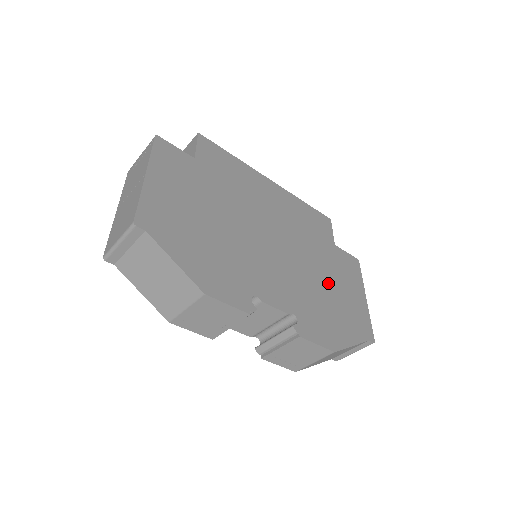
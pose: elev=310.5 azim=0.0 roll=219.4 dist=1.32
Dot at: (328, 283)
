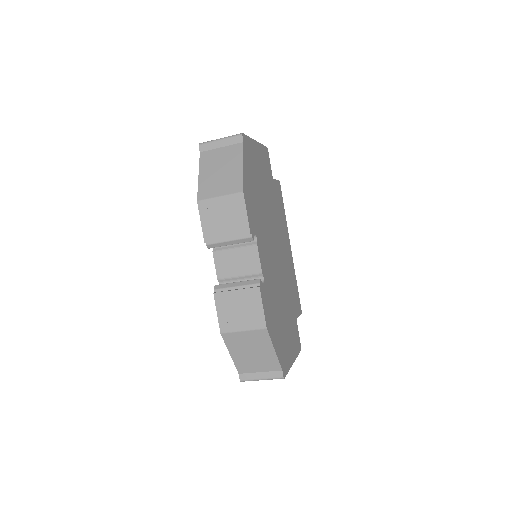
Dot at: (284, 315)
